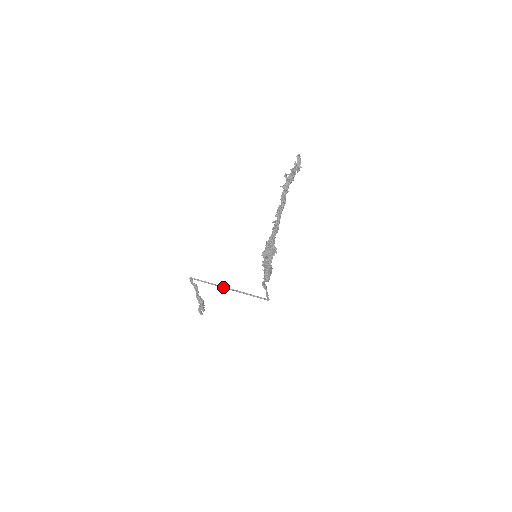
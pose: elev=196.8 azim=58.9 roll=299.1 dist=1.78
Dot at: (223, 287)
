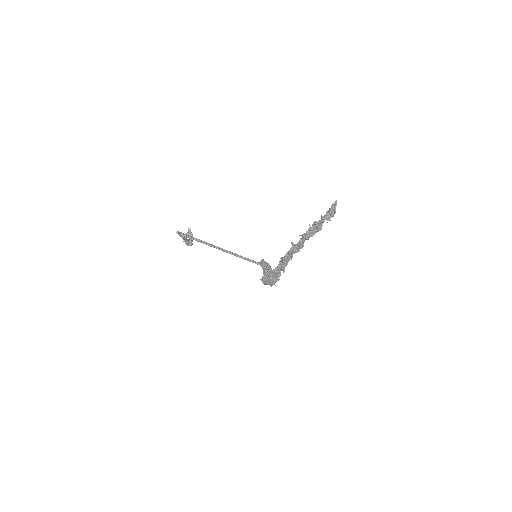
Dot at: (215, 246)
